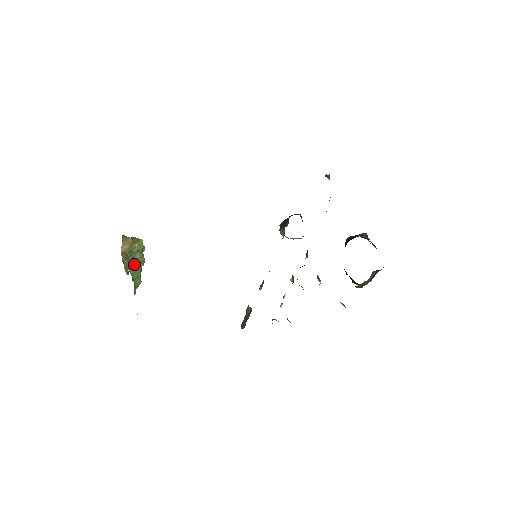
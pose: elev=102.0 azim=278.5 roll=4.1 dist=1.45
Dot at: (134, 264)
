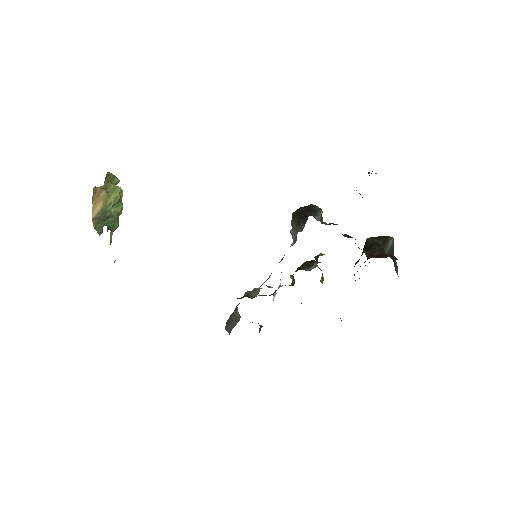
Dot at: (109, 219)
